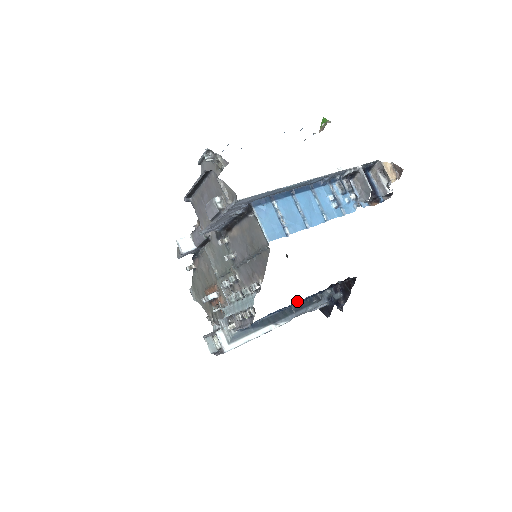
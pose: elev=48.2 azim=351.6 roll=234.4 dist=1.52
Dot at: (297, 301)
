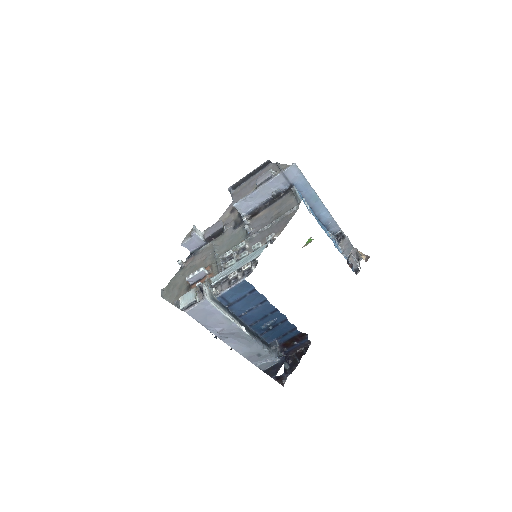
Dot at: (259, 334)
